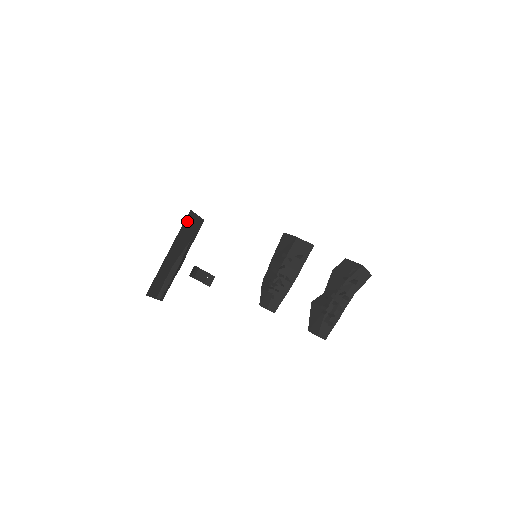
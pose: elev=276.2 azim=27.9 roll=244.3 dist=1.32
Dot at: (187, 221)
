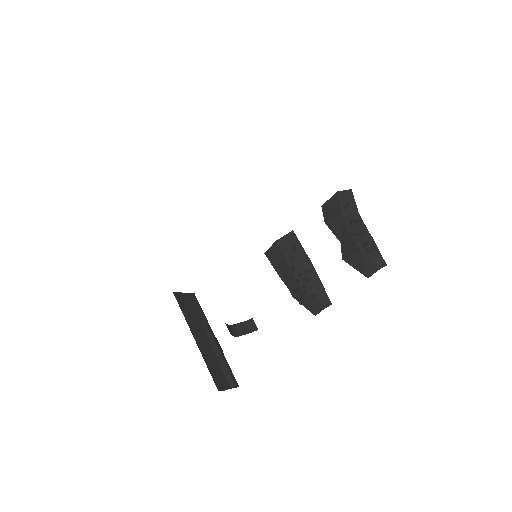
Dot at: (181, 303)
